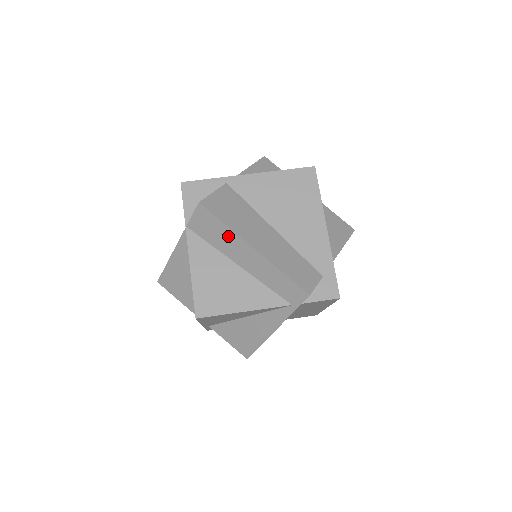
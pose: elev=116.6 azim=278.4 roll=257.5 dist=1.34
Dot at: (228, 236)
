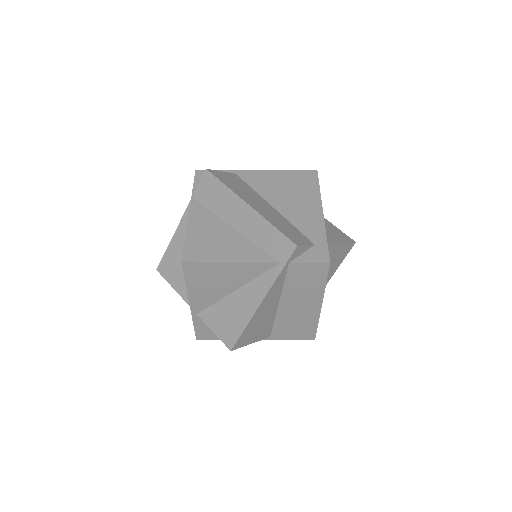
Dot at: (227, 197)
